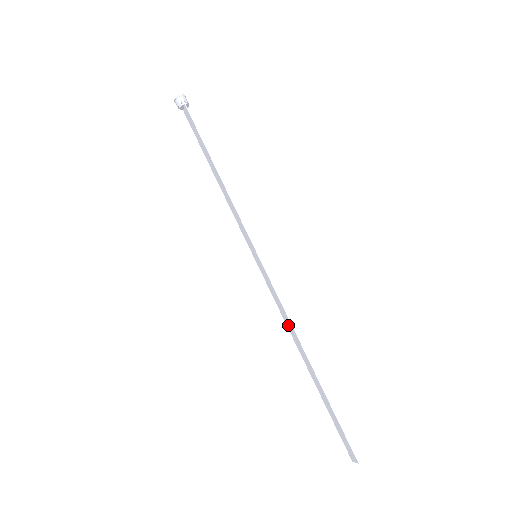
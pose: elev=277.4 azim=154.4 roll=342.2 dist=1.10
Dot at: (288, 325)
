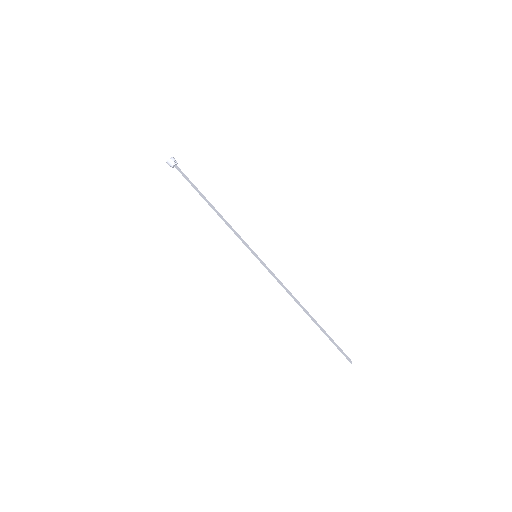
Dot at: (290, 293)
